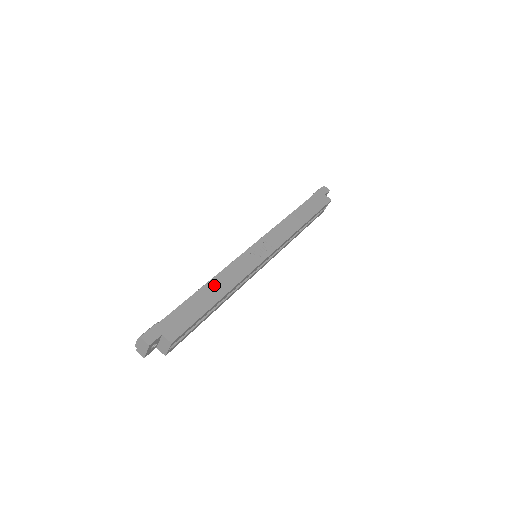
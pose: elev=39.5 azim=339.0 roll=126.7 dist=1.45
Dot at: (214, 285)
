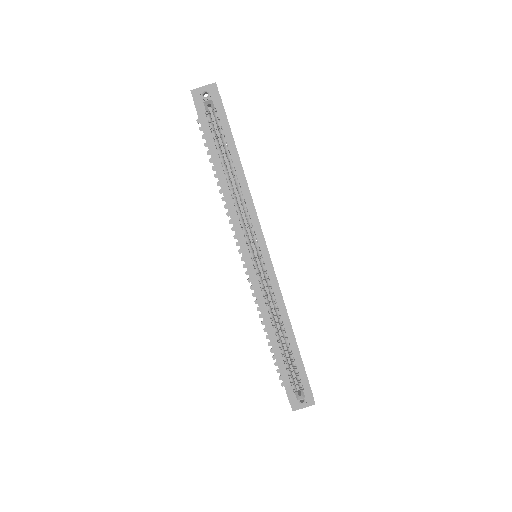
Dot at: occluded
